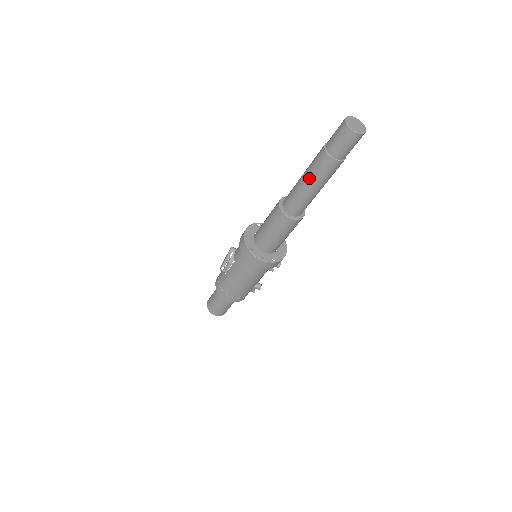
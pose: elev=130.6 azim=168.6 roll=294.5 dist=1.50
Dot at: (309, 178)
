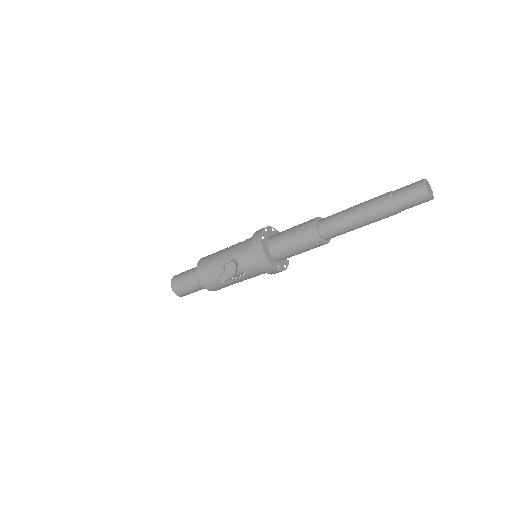
Dot at: (368, 224)
